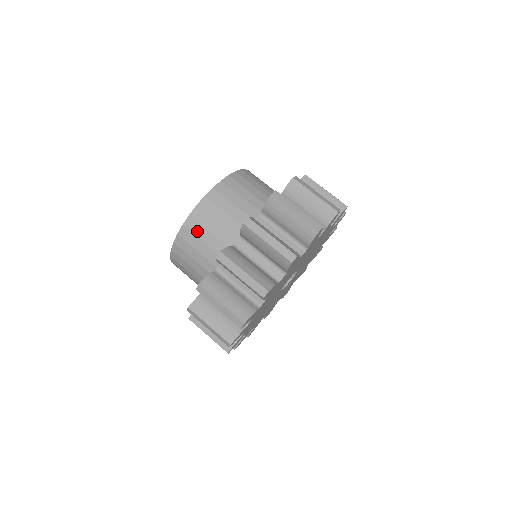
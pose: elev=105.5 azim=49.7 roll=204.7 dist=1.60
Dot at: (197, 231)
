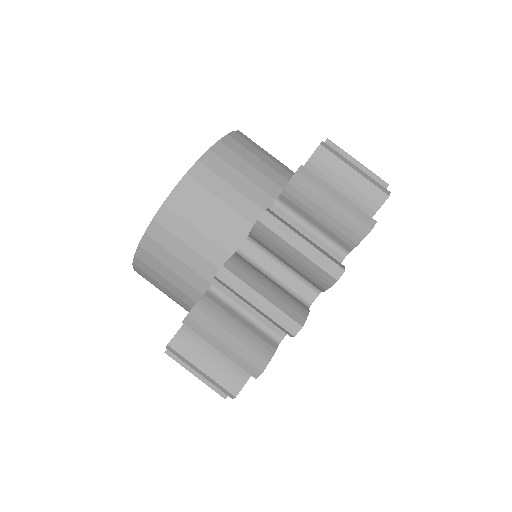
Dot at: (176, 229)
